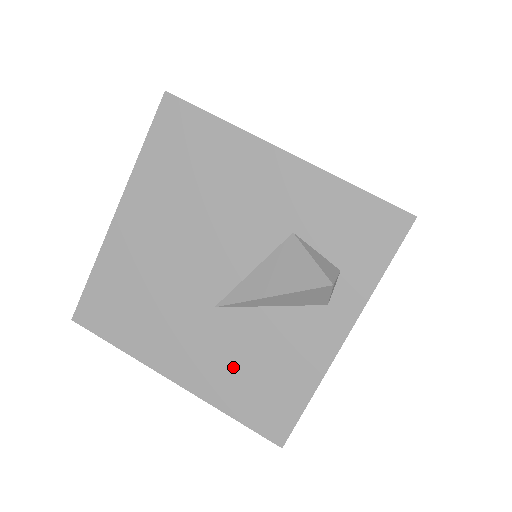
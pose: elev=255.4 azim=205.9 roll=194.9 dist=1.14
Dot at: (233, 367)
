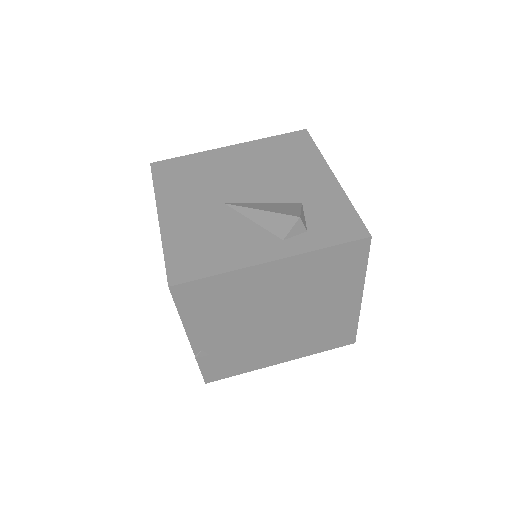
Dot at: (198, 232)
